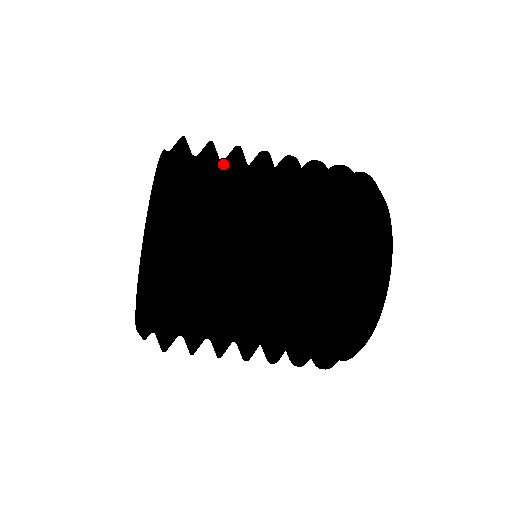
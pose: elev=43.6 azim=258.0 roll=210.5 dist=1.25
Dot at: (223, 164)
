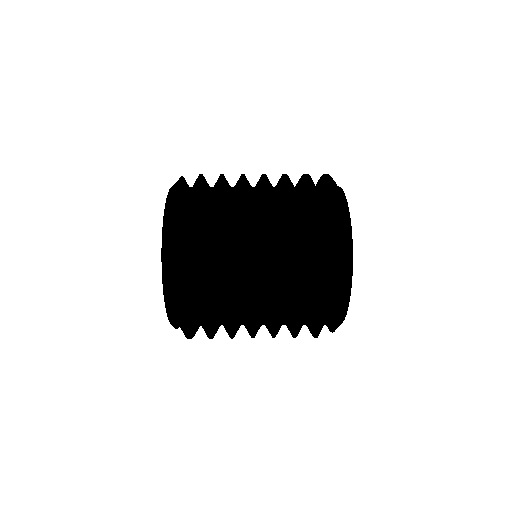
Dot at: (214, 285)
